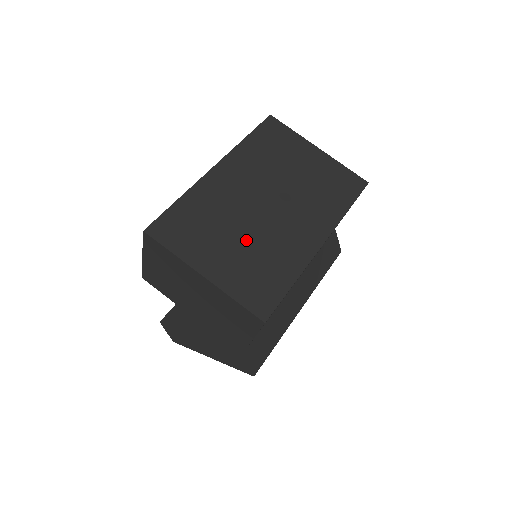
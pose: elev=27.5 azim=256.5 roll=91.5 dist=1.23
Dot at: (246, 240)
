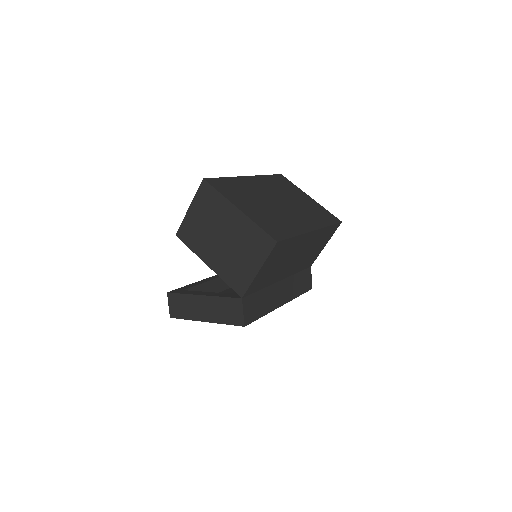
Dot at: (266, 208)
